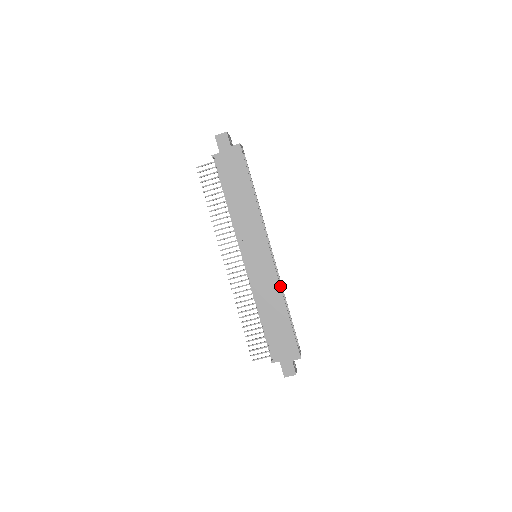
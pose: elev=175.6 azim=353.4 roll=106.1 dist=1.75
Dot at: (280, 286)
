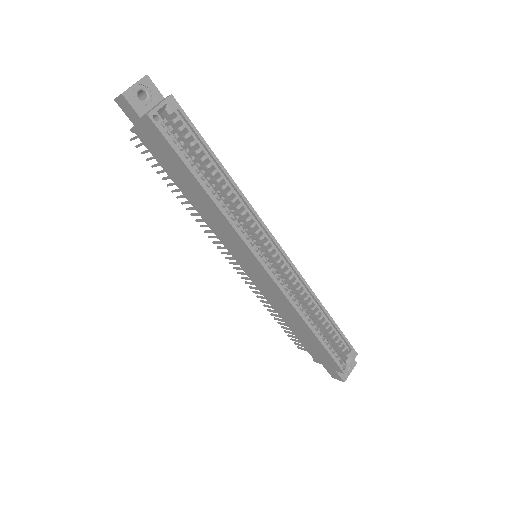
Dot at: (291, 304)
